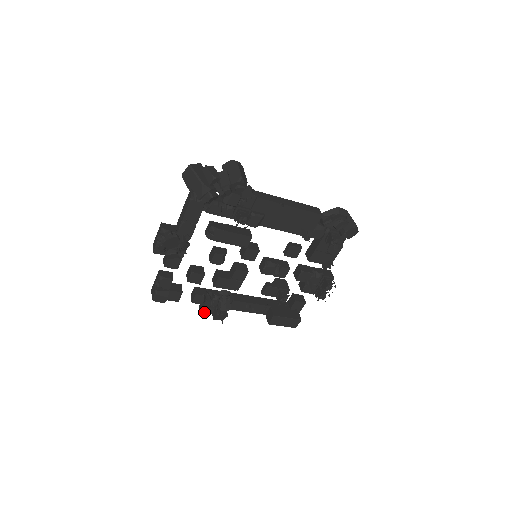
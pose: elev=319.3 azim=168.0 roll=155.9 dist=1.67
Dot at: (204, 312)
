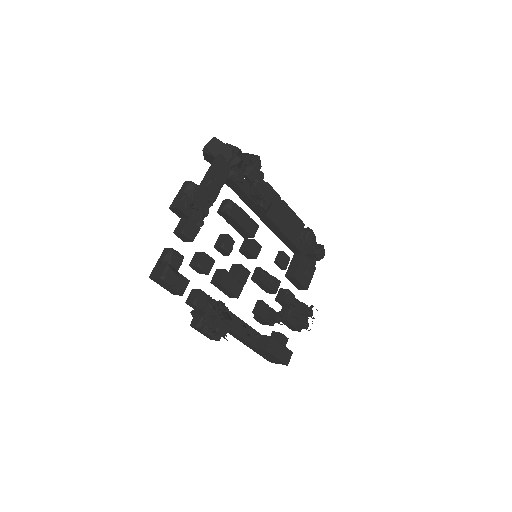
Dot at: (205, 321)
